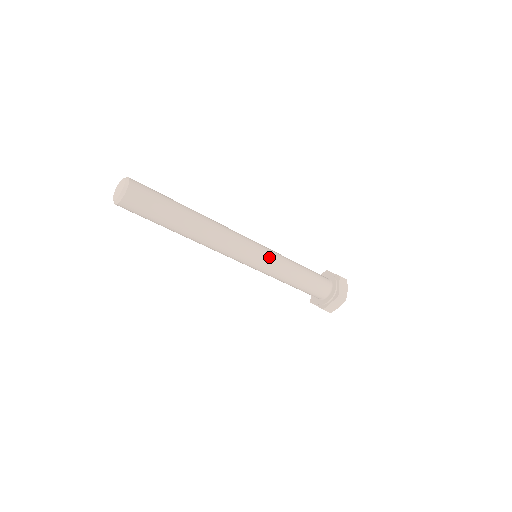
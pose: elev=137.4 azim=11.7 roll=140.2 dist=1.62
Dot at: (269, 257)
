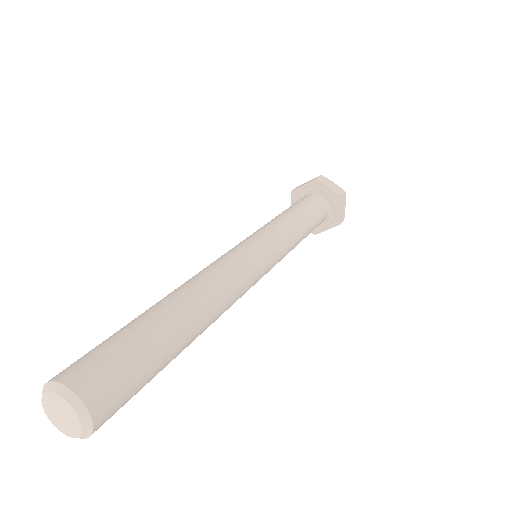
Dot at: (271, 239)
